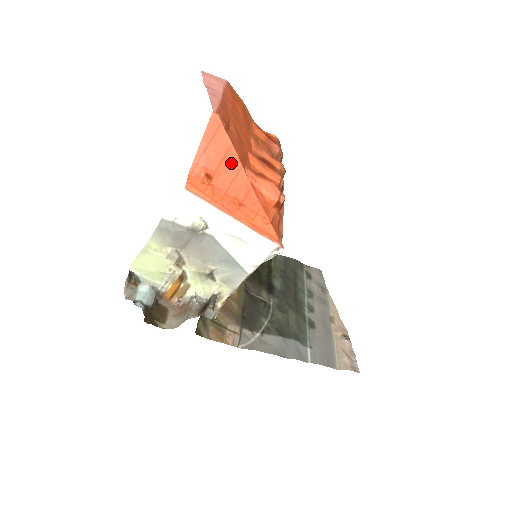
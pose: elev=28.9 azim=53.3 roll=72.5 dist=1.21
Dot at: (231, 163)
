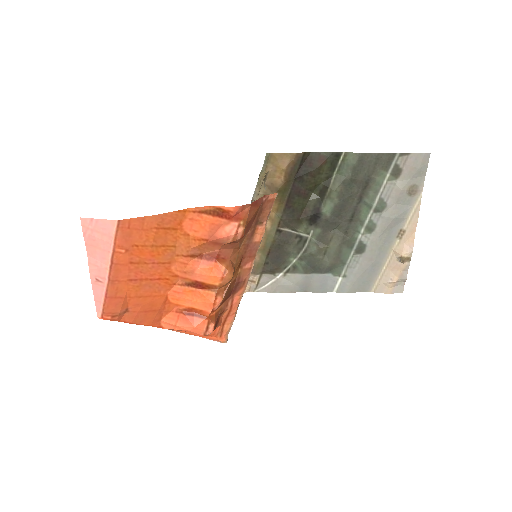
Dot at: occluded
